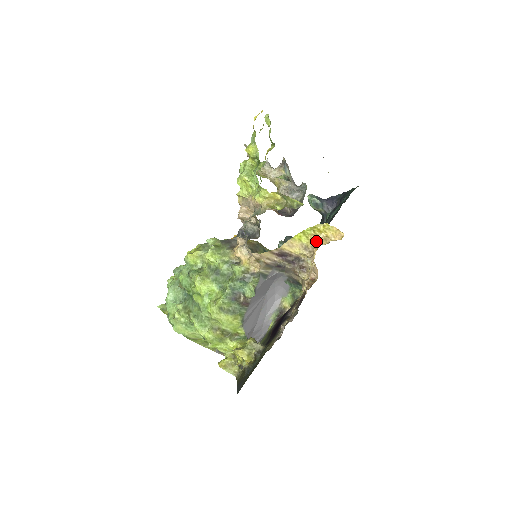
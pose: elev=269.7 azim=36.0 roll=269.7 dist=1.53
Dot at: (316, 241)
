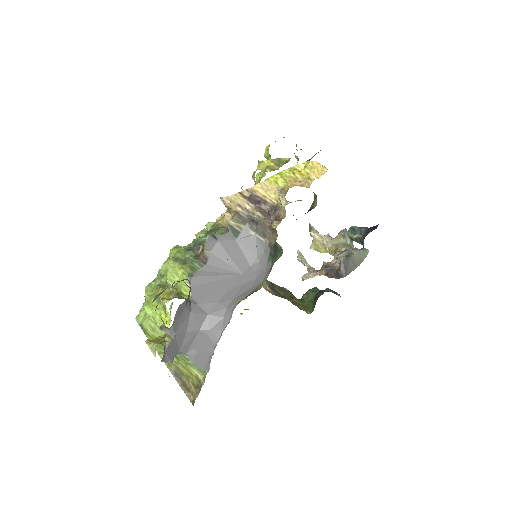
Dot at: (296, 184)
